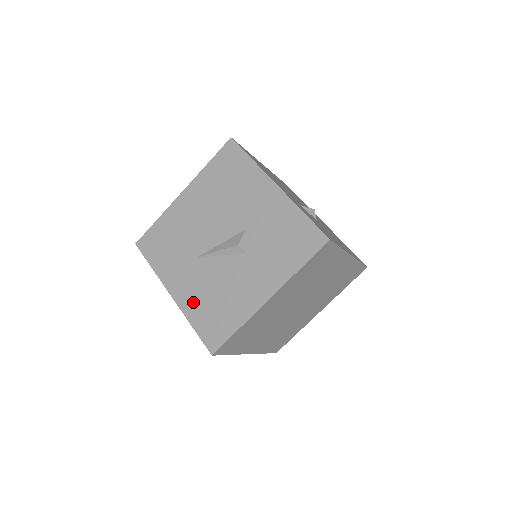
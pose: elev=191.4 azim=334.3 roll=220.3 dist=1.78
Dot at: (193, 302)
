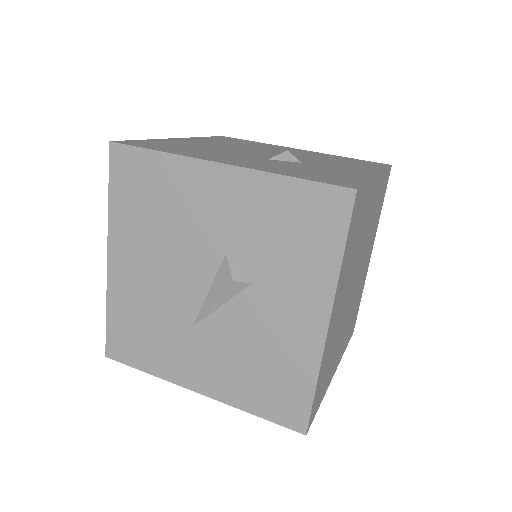
Dot at: (231, 385)
